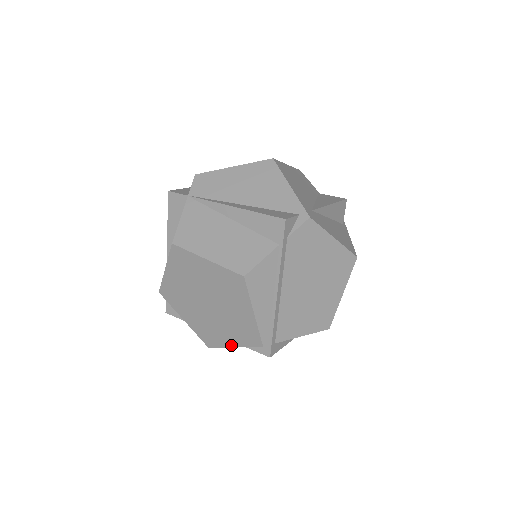
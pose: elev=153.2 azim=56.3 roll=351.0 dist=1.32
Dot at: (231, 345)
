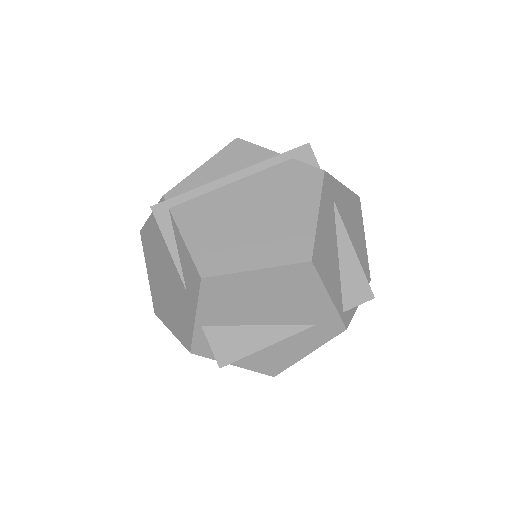
Dot at: occluded
